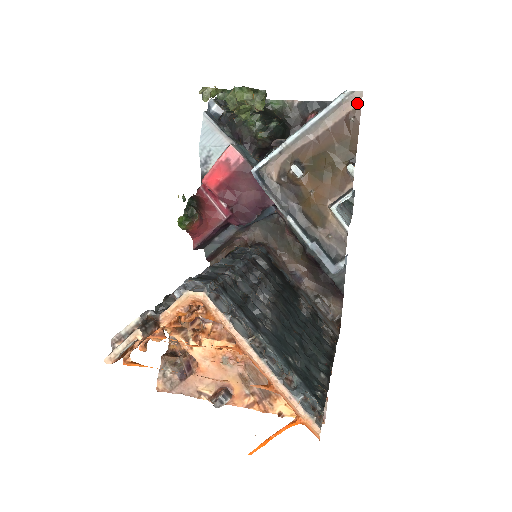
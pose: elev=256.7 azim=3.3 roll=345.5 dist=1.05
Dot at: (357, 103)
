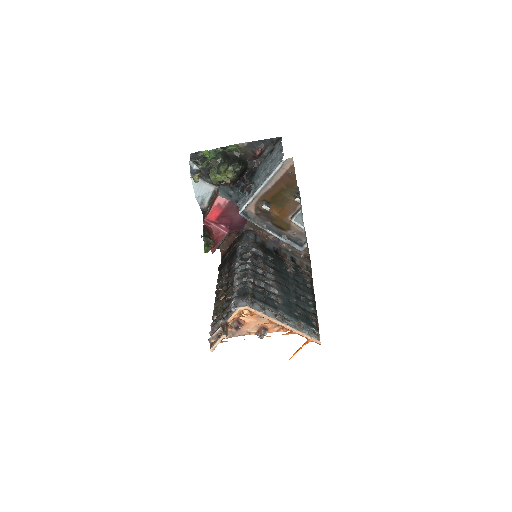
Dot at: (291, 164)
